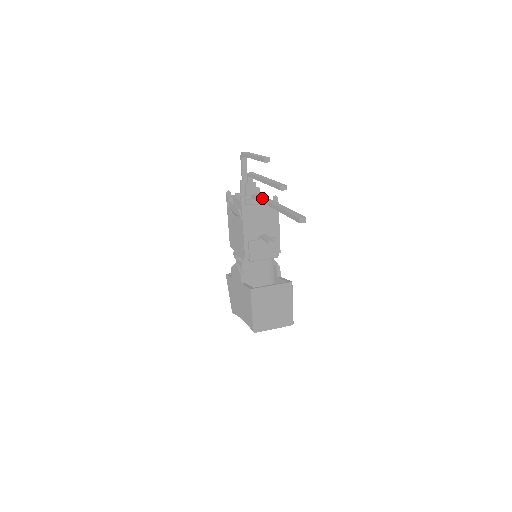
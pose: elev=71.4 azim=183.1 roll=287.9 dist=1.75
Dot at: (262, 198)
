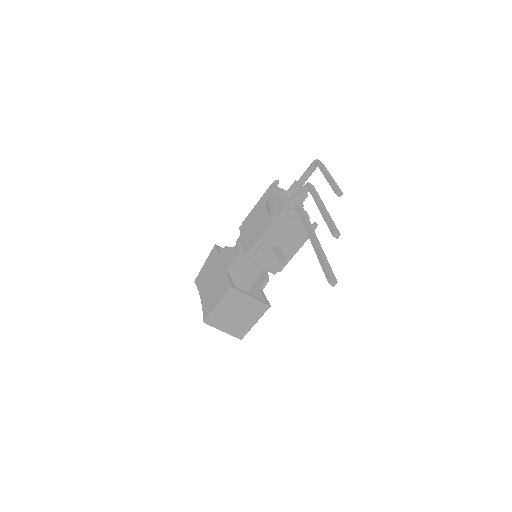
Dot at: (306, 219)
